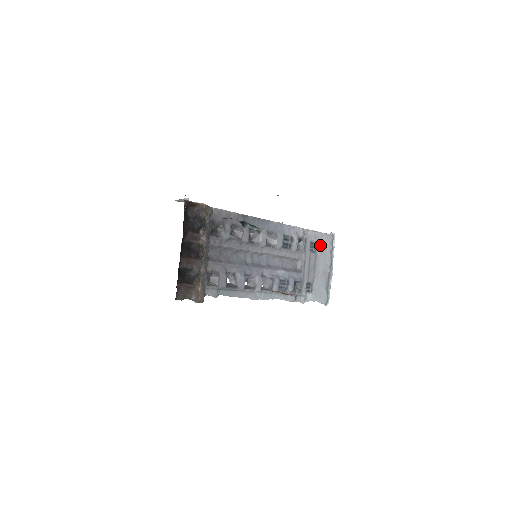
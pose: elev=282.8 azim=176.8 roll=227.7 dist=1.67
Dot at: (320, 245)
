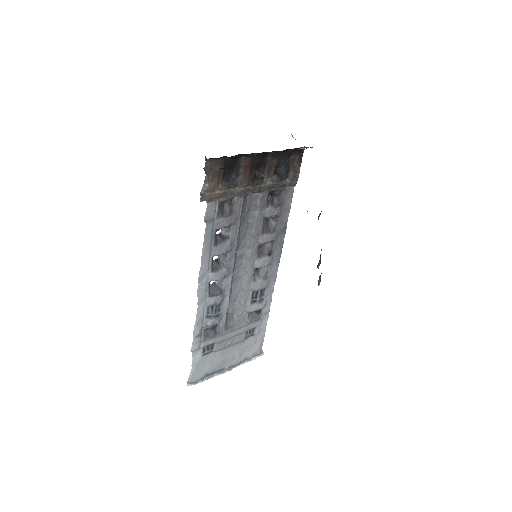
Dot at: (252, 341)
